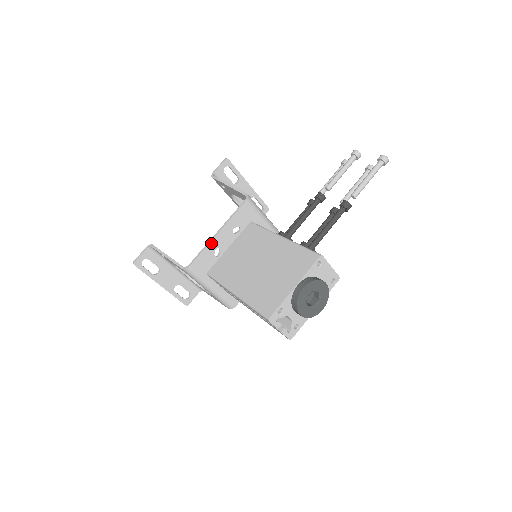
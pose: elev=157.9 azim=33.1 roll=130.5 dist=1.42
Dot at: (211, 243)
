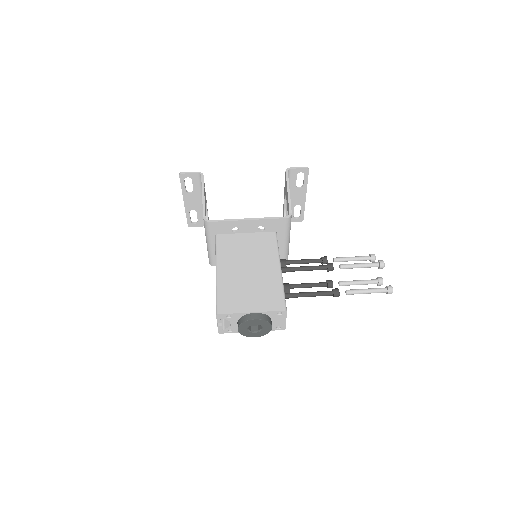
Dot at: (237, 221)
